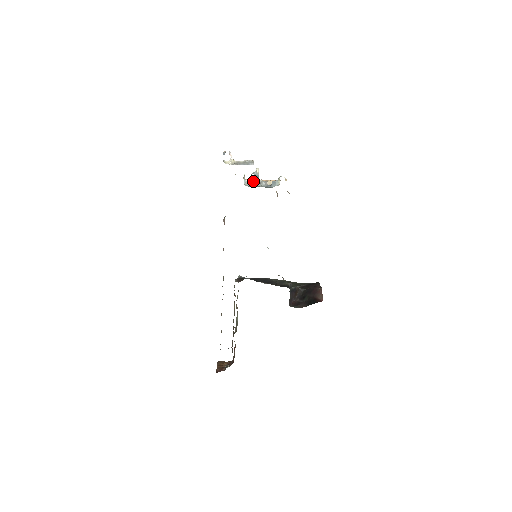
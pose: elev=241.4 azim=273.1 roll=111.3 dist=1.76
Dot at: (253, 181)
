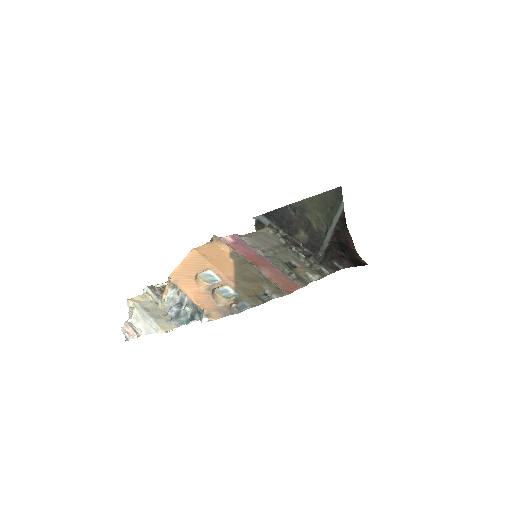
Dot at: (170, 284)
